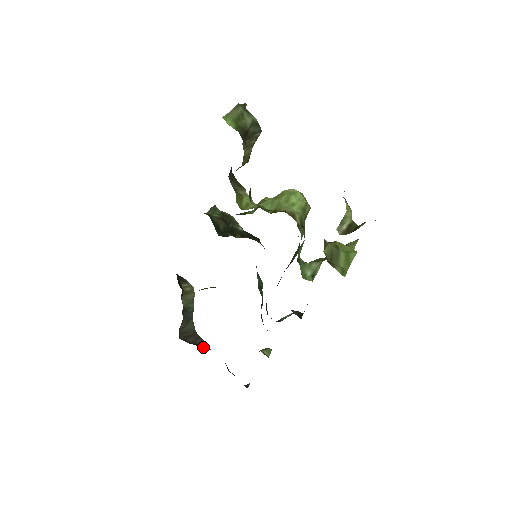
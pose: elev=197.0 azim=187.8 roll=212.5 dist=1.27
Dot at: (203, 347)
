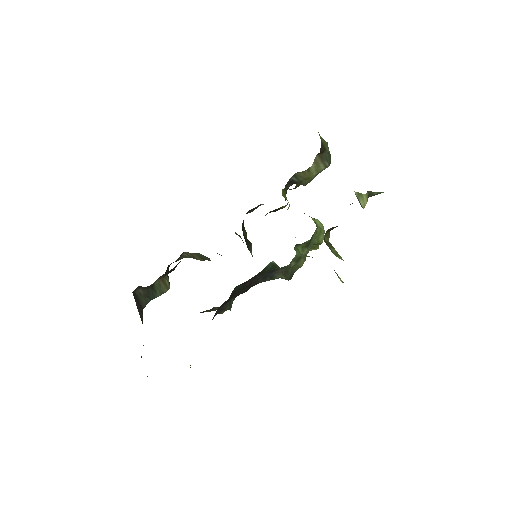
Dot at: occluded
